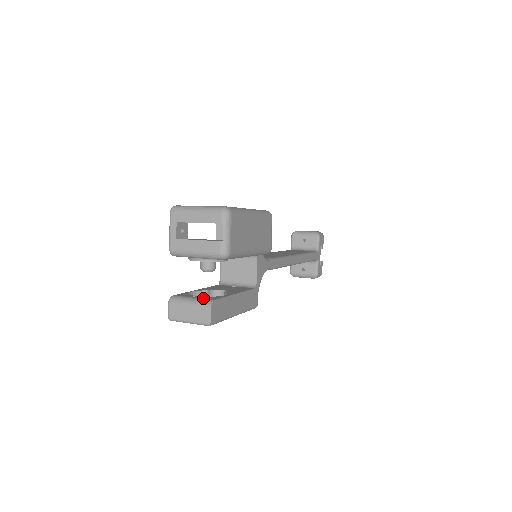
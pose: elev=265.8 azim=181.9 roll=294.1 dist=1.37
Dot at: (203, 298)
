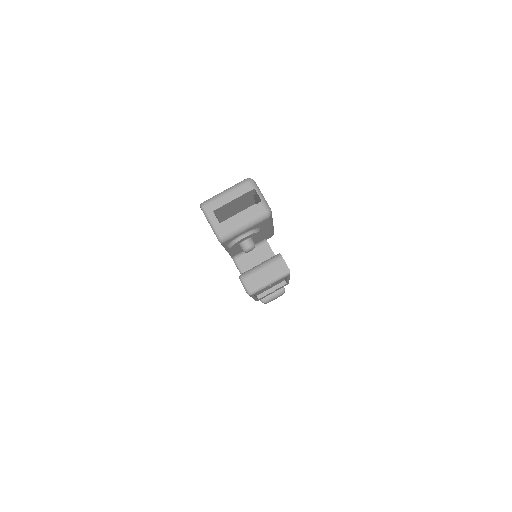
Dot at: (268, 259)
